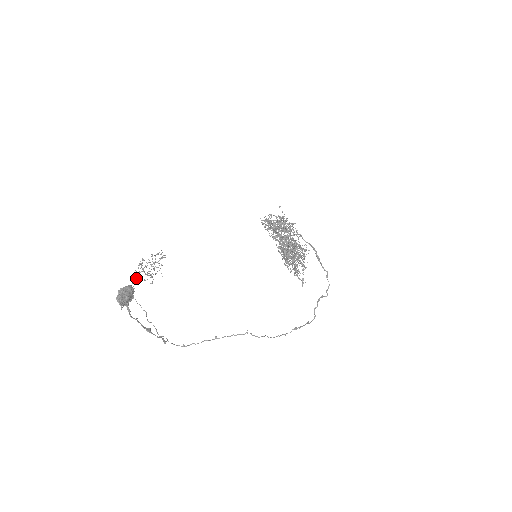
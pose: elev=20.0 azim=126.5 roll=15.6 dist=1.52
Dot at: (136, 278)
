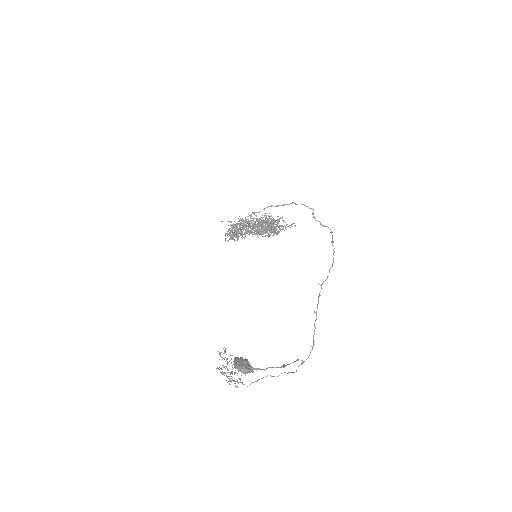
Dot at: occluded
